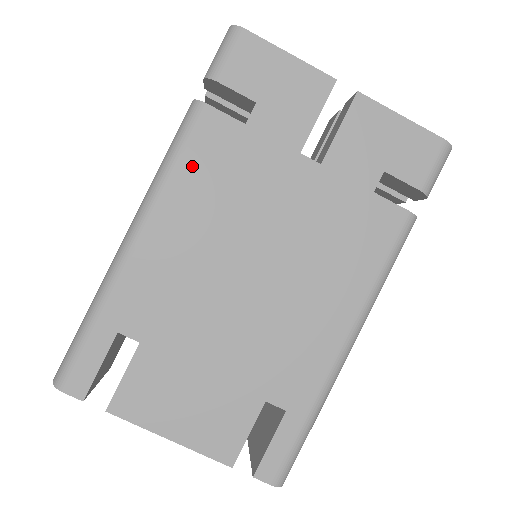
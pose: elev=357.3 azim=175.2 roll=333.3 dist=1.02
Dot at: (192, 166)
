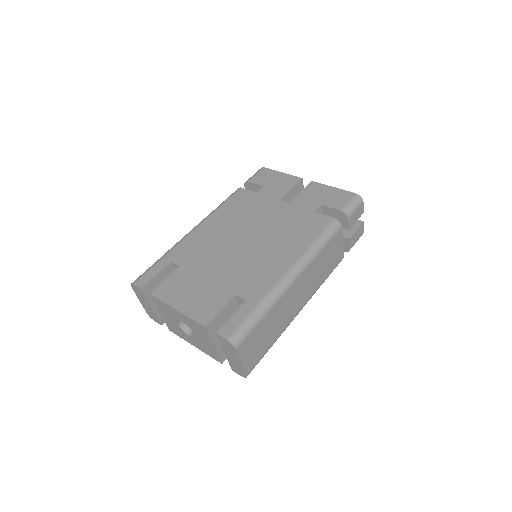
Dot at: (228, 206)
